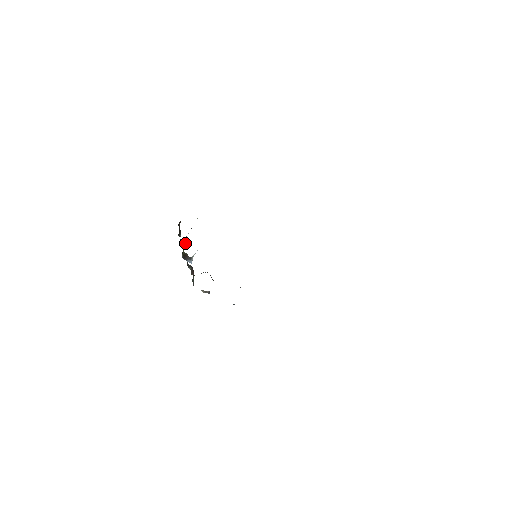
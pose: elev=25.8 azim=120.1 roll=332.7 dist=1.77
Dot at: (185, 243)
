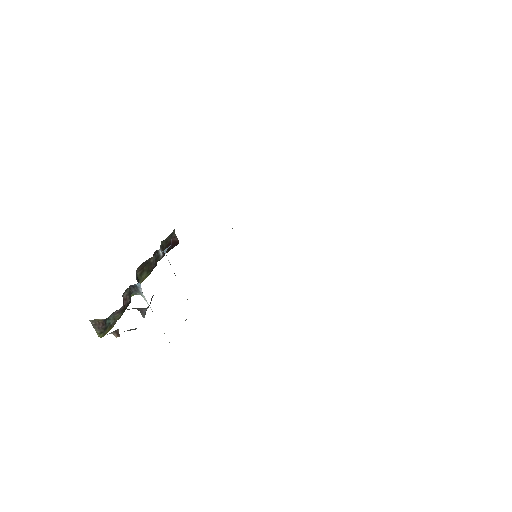
Dot at: (156, 265)
